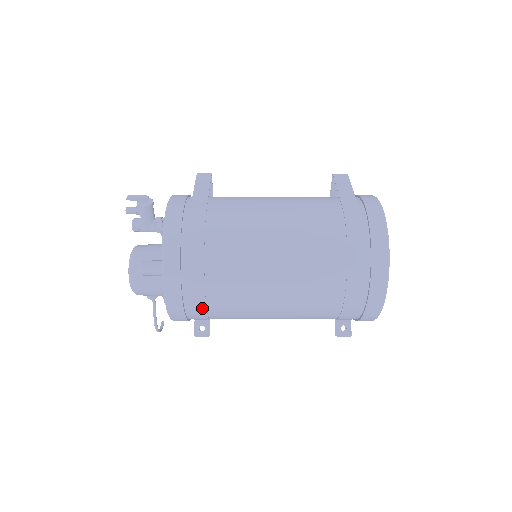
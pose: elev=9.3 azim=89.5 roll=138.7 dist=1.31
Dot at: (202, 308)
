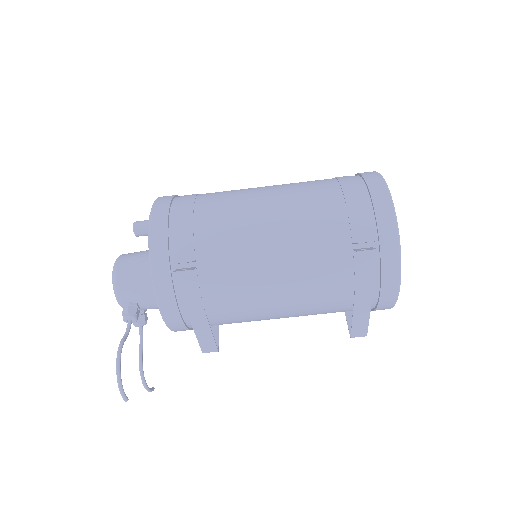
Dot at: (188, 220)
